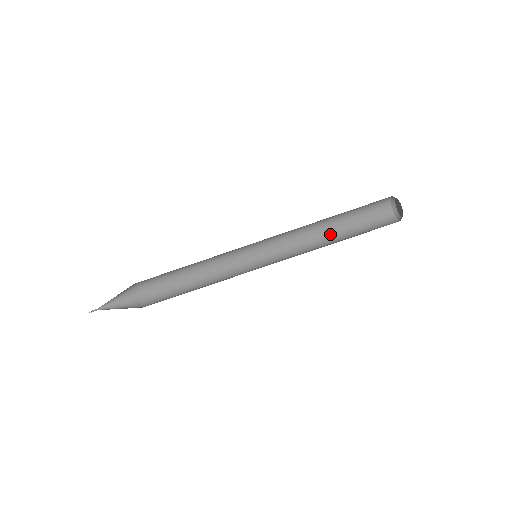
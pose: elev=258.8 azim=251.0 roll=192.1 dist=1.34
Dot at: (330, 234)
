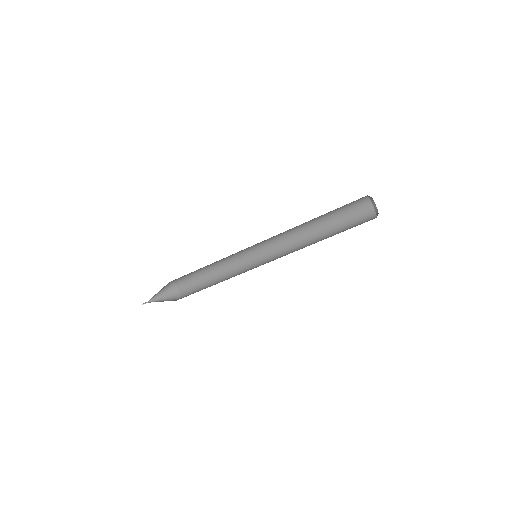
Dot at: (320, 236)
